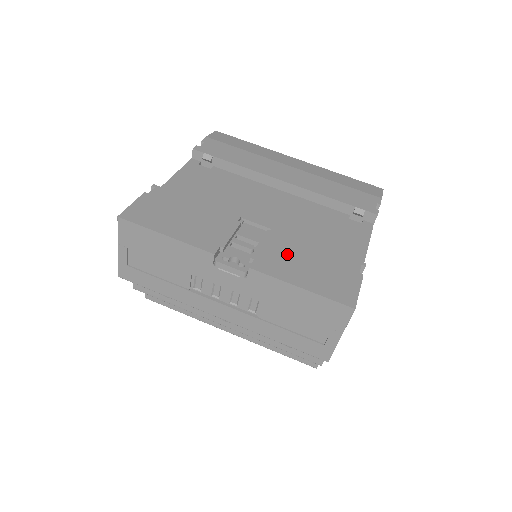
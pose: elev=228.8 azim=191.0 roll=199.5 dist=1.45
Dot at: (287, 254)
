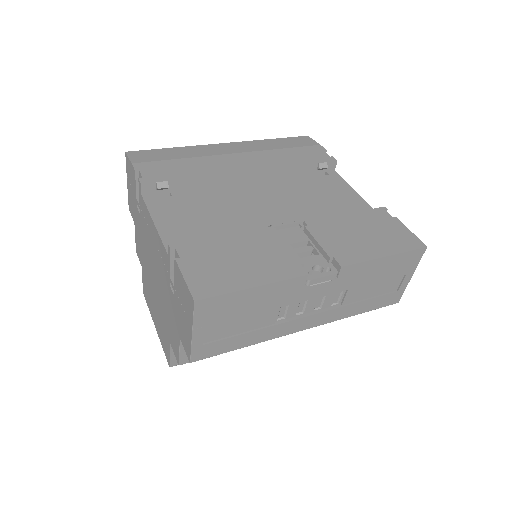
Dot at: (343, 236)
